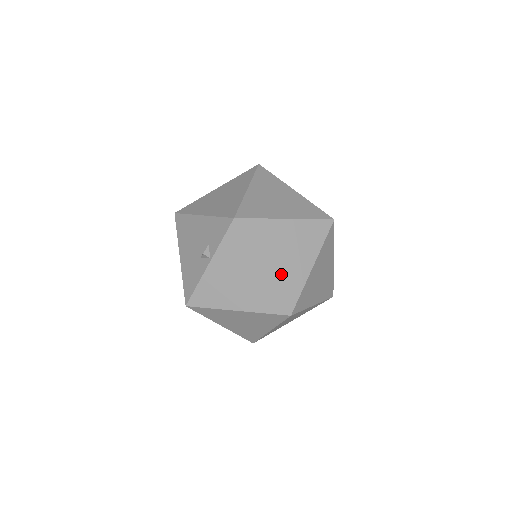
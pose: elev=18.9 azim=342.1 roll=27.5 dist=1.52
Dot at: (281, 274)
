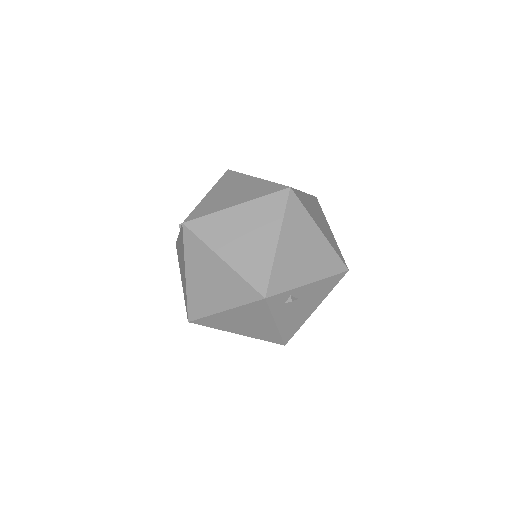
Dot at: (196, 291)
